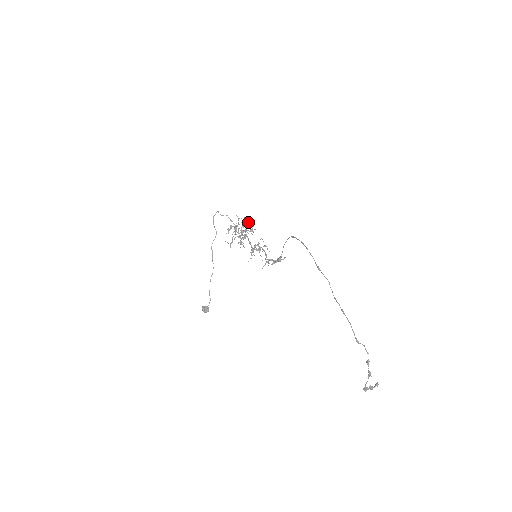
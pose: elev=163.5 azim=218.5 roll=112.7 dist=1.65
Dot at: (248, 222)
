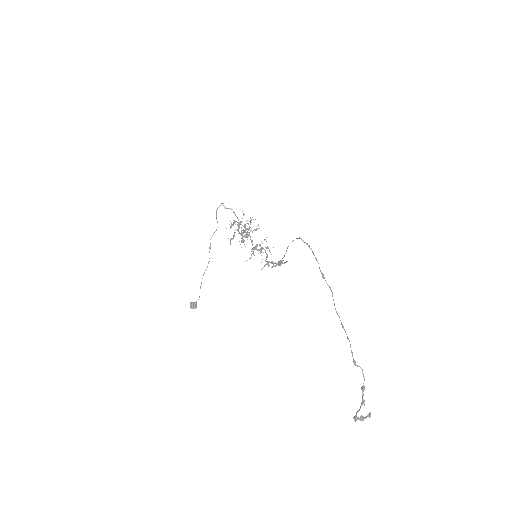
Dot at: occluded
